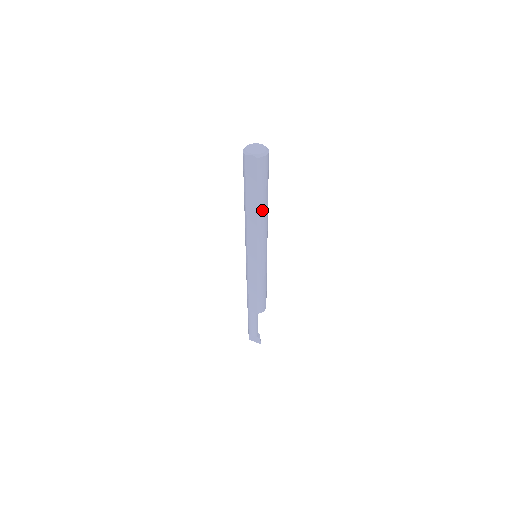
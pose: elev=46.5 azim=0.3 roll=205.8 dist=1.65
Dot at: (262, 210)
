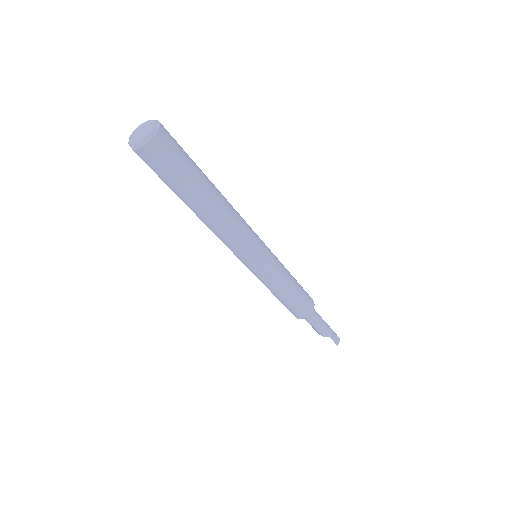
Dot at: (200, 212)
